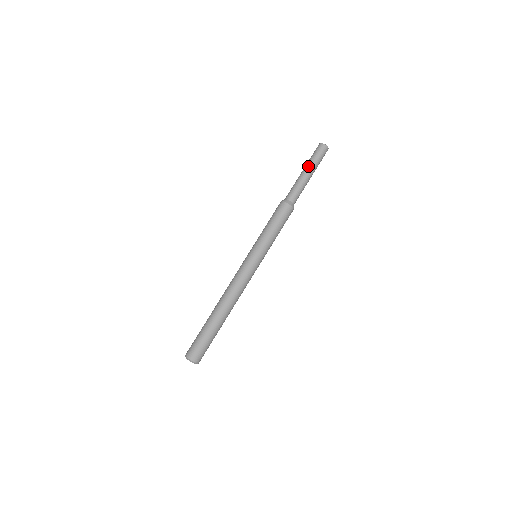
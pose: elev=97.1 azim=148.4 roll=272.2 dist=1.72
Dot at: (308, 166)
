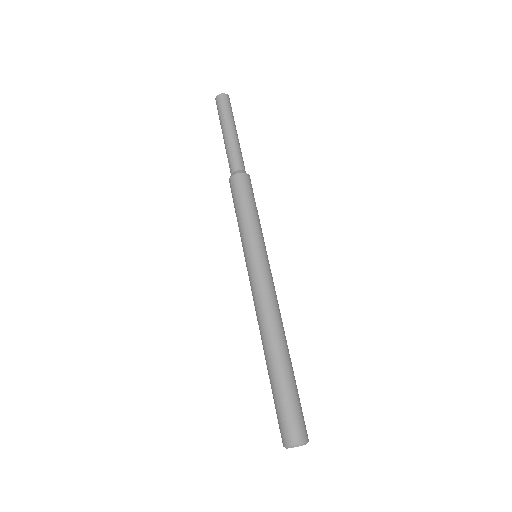
Dot at: (223, 125)
